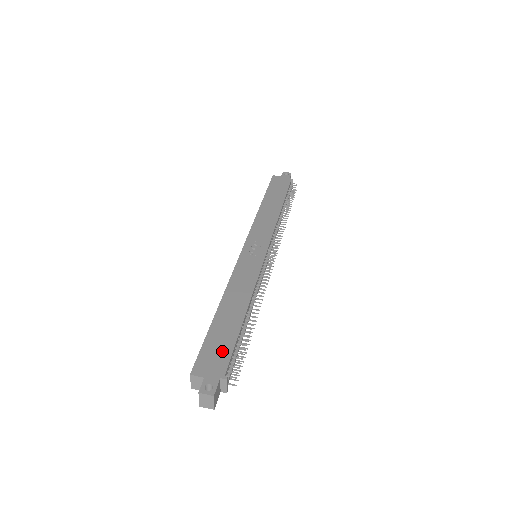
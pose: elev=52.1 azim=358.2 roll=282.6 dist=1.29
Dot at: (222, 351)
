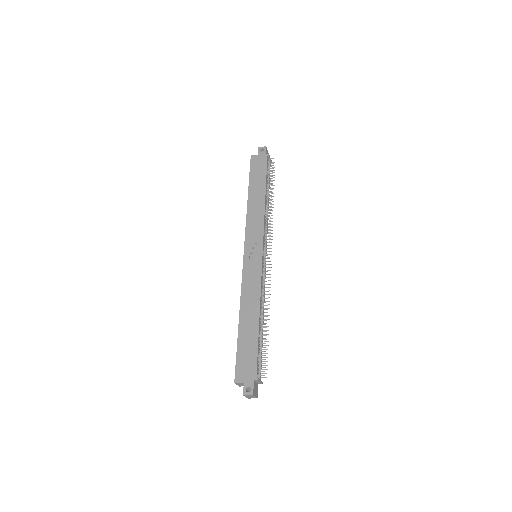
Dot at: (250, 358)
